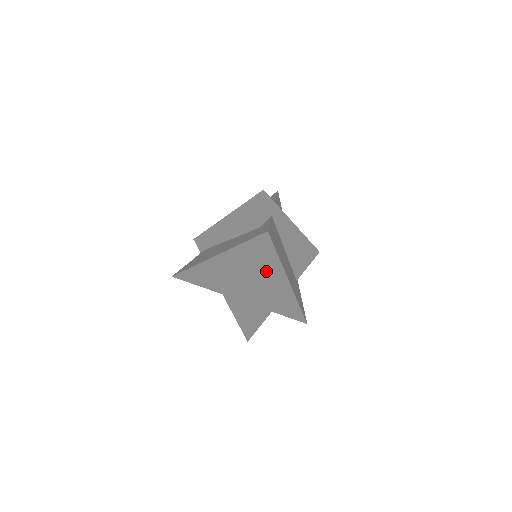
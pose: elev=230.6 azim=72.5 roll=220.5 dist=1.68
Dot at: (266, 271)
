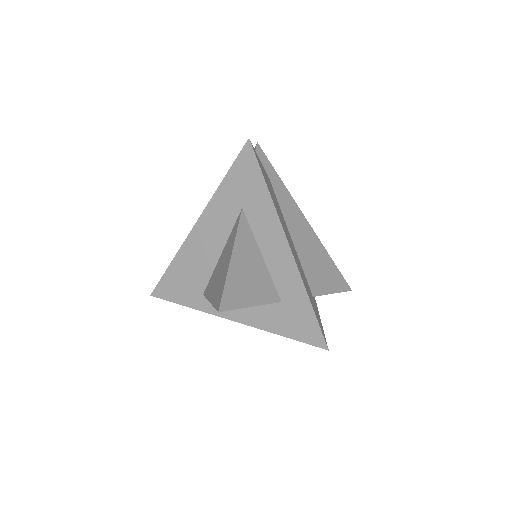
Dot at: (256, 228)
